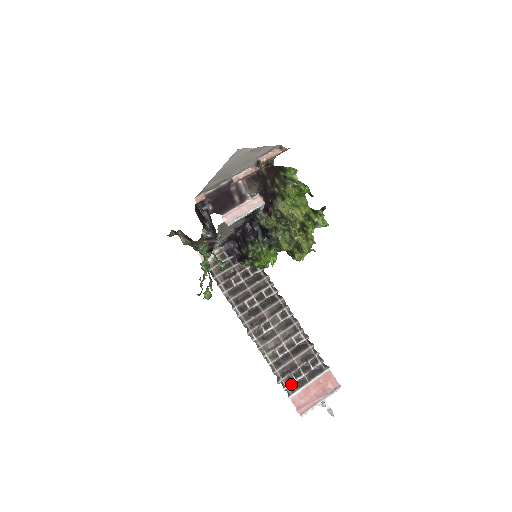
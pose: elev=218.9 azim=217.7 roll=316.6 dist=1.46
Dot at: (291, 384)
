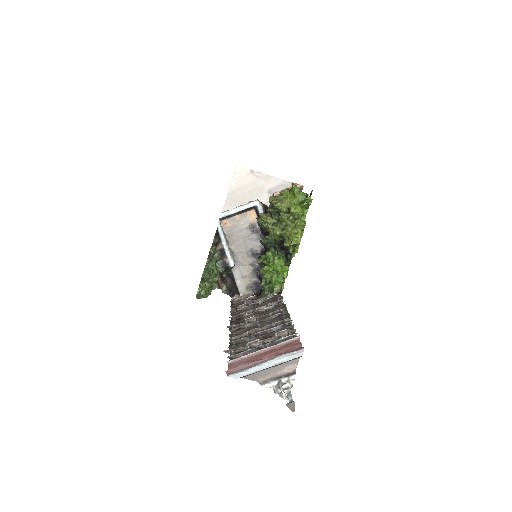
Dot at: (240, 353)
